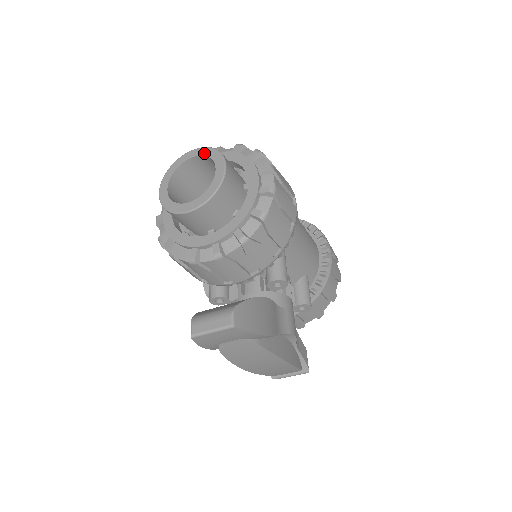
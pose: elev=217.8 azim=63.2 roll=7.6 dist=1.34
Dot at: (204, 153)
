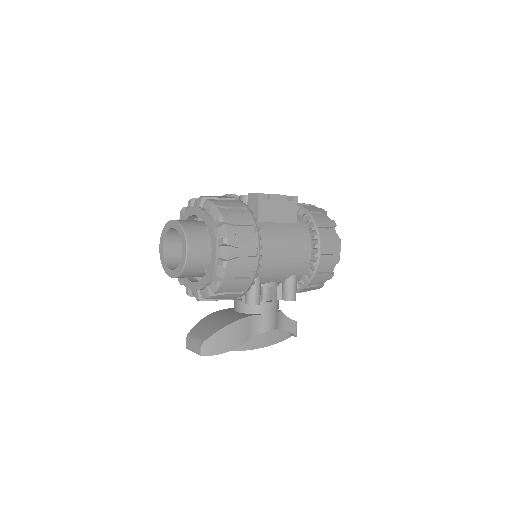
Dot at: (178, 229)
